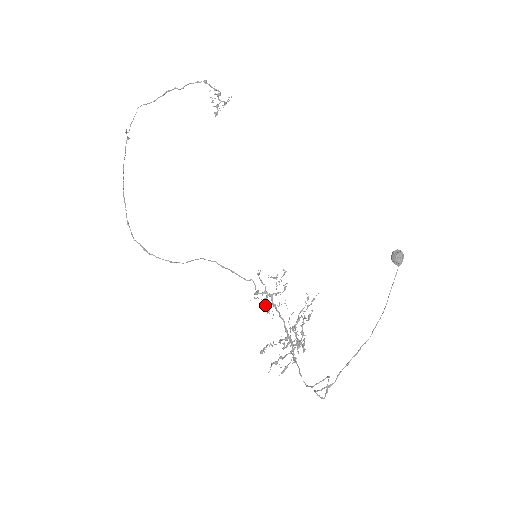
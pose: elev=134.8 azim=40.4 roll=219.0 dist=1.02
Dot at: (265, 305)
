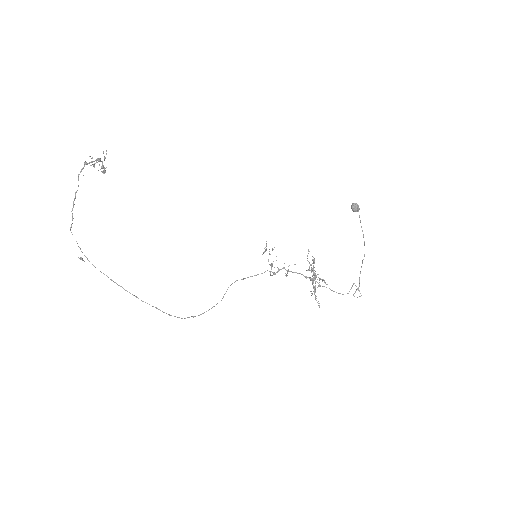
Dot at: occluded
